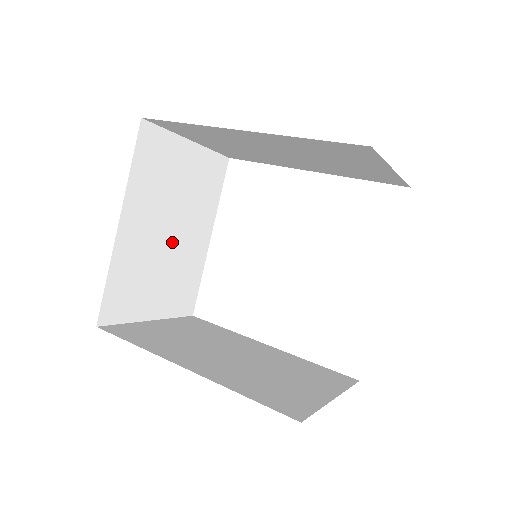
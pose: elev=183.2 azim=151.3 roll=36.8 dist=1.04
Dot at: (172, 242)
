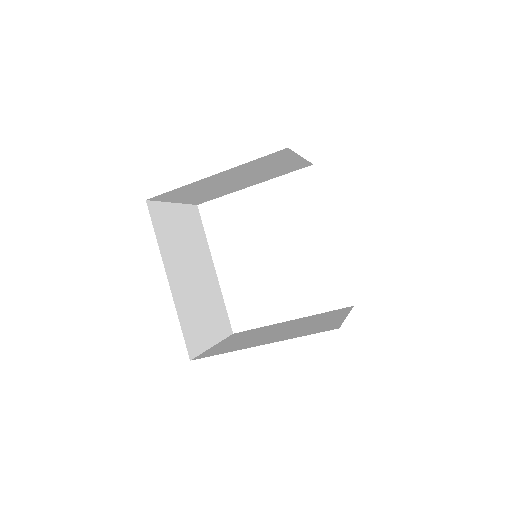
Dot at: (230, 184)
